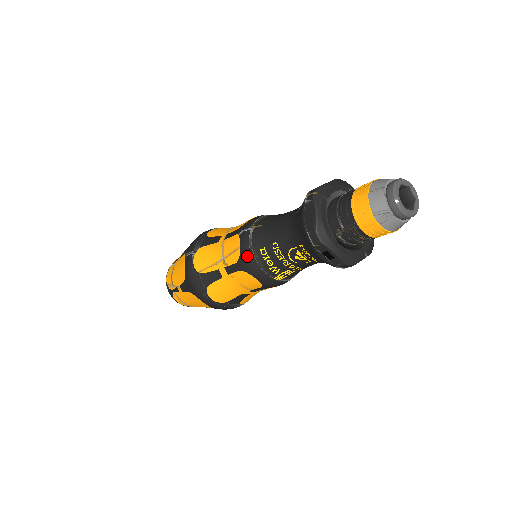
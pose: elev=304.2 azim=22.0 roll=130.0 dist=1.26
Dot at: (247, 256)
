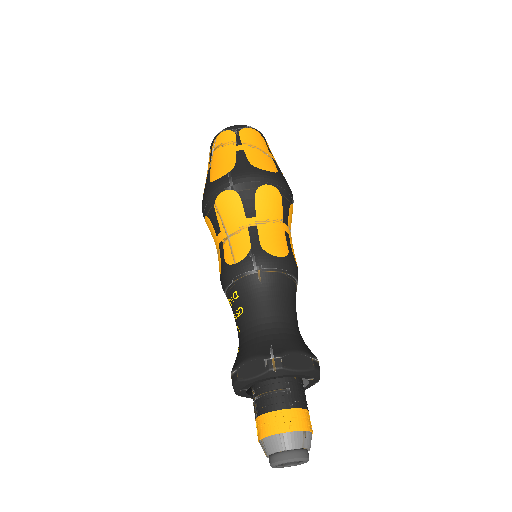
Dot at: (229, 275)
